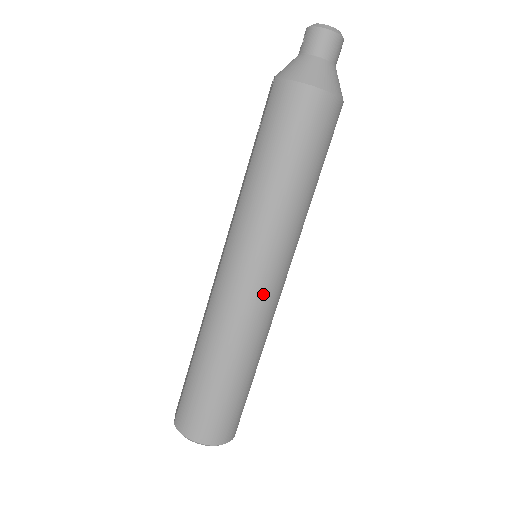
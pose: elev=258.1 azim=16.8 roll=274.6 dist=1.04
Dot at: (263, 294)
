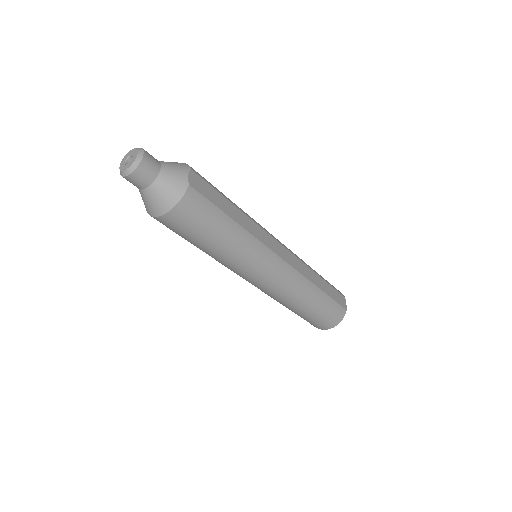
Dot at: (275, 282)
